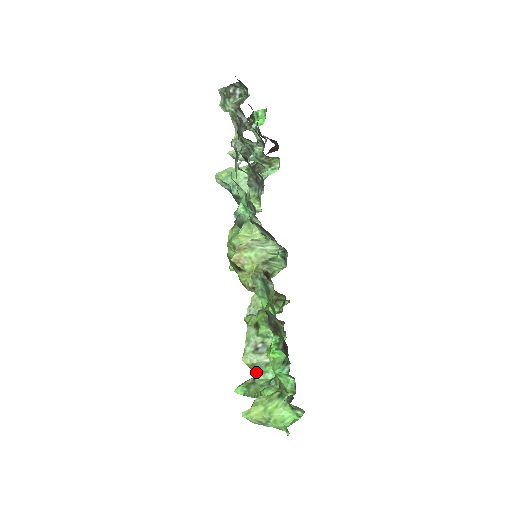
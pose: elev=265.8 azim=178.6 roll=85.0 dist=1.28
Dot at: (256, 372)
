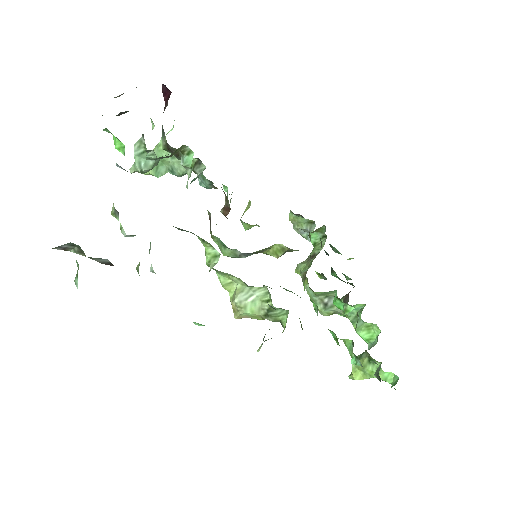
Dot at: occluded
